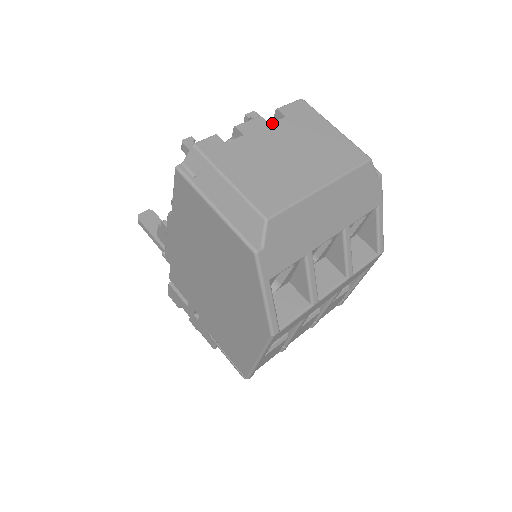
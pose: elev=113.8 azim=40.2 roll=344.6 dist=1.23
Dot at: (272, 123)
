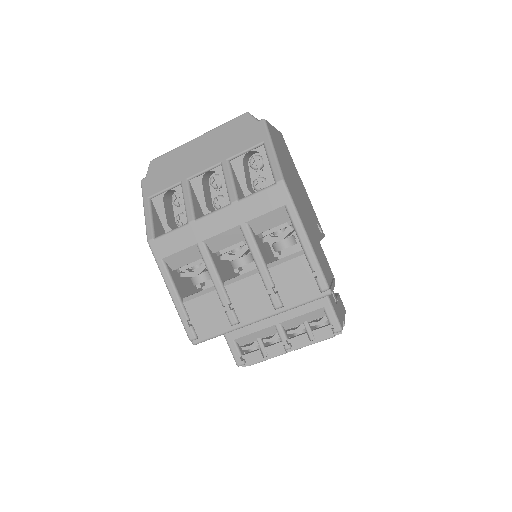
Dot at: occluded
